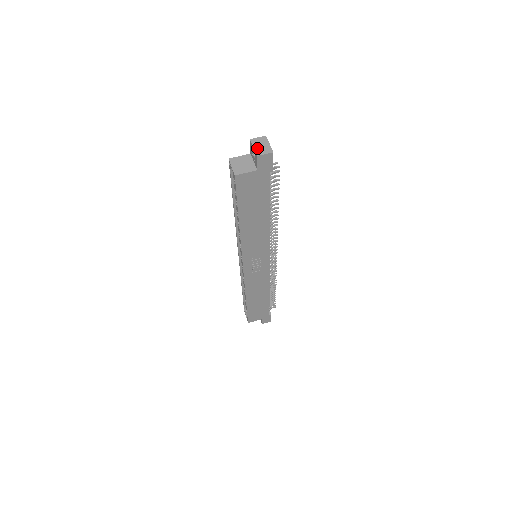
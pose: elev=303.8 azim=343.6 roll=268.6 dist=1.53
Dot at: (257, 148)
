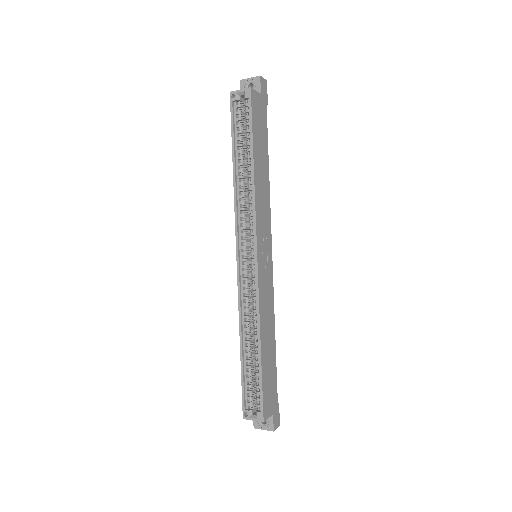
Dot at: (253, 78)
